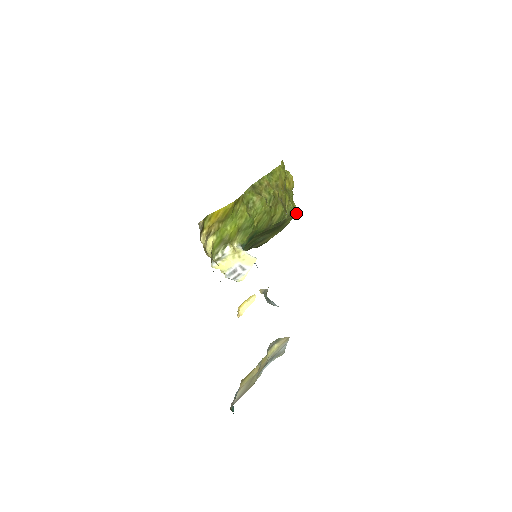
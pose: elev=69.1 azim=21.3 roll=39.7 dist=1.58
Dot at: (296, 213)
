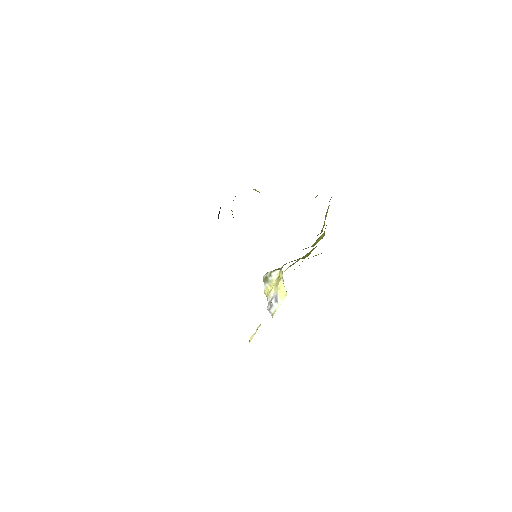
Dot at: occluded
